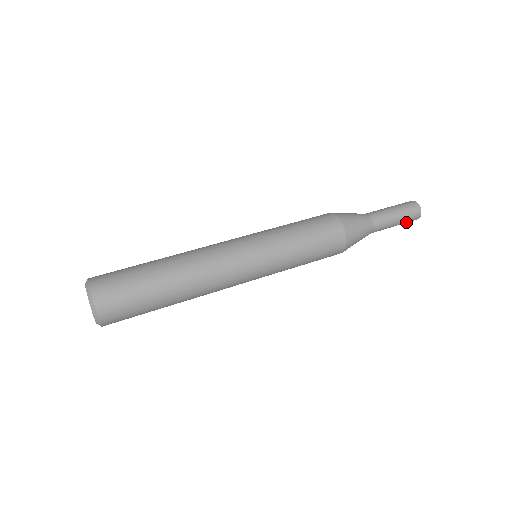
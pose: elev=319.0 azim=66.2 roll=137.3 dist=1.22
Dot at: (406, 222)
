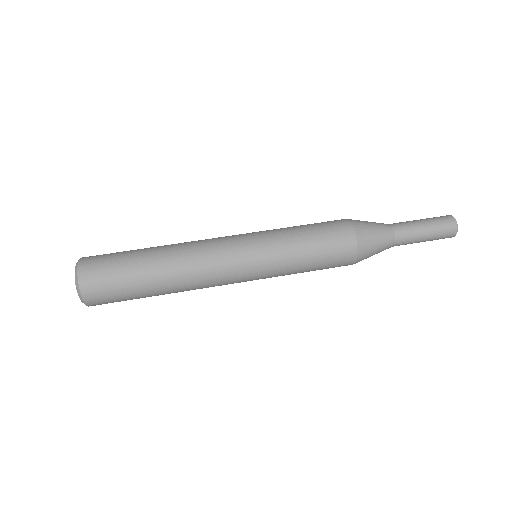
Dot at: (438, 239)
